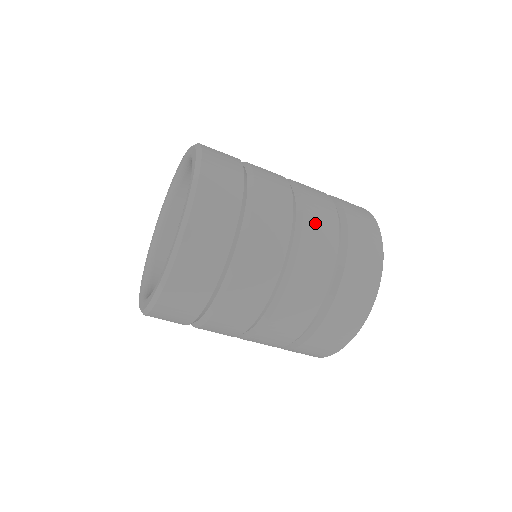
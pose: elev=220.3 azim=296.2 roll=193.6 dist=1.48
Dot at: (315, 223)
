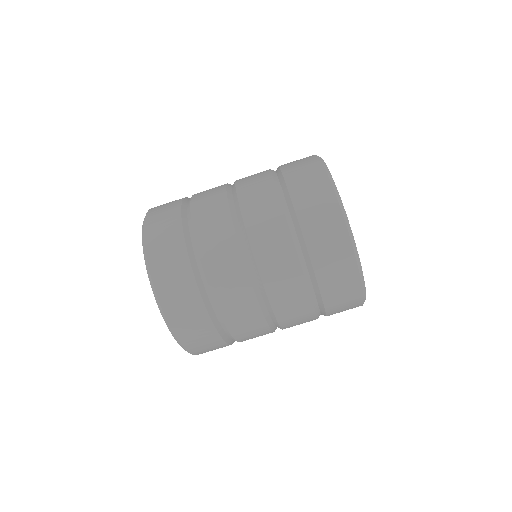
Dot at: (261, 232)
